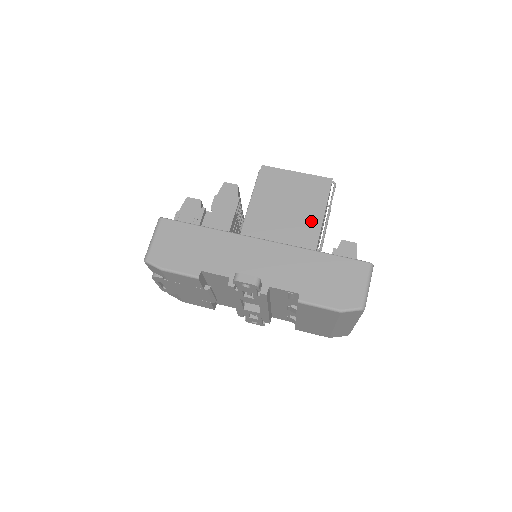
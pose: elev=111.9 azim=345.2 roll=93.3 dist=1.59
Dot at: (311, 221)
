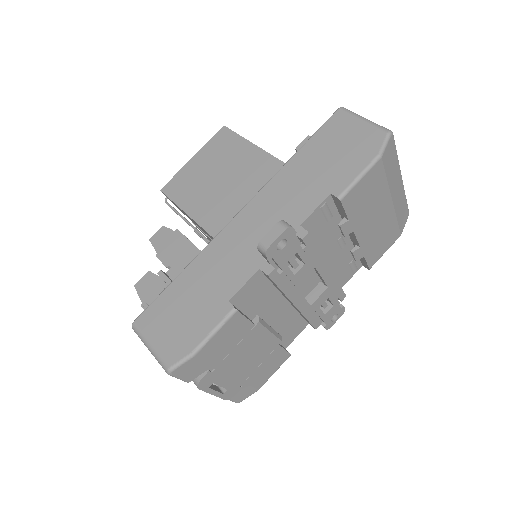
Dot at: (254, 161)
